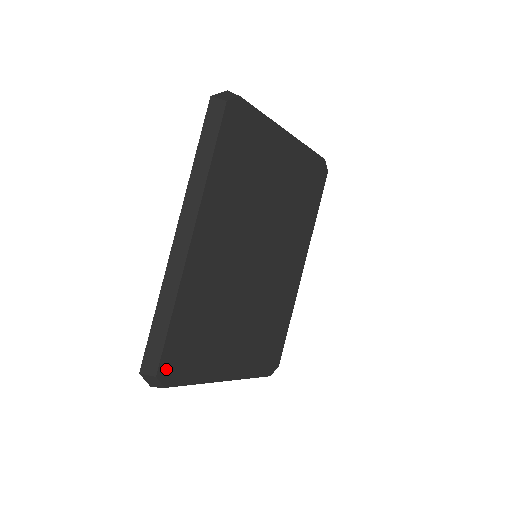
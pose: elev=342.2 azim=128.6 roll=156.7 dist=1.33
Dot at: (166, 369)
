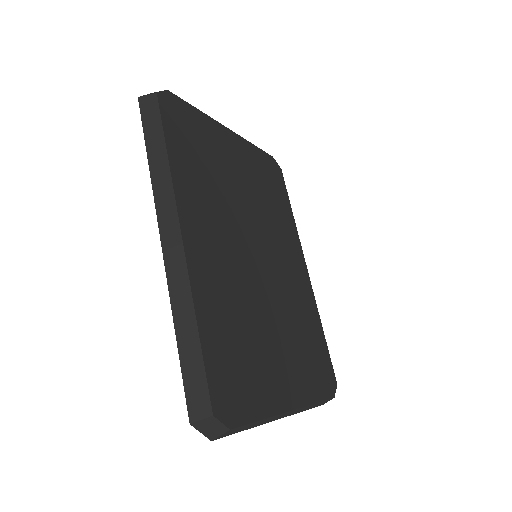
Dot at: (220, 403)
